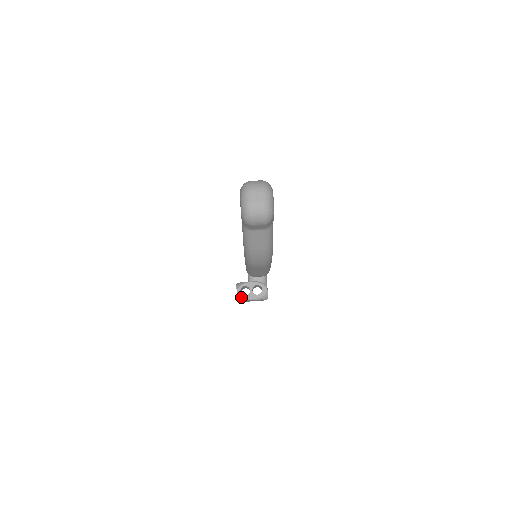
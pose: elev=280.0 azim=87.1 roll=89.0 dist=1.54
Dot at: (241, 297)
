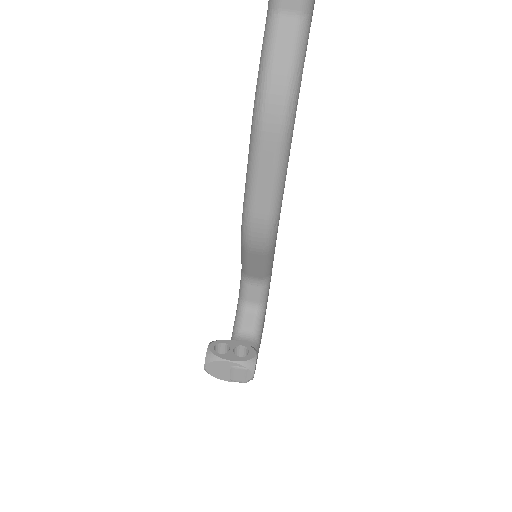
Dot at: (213, 354)
